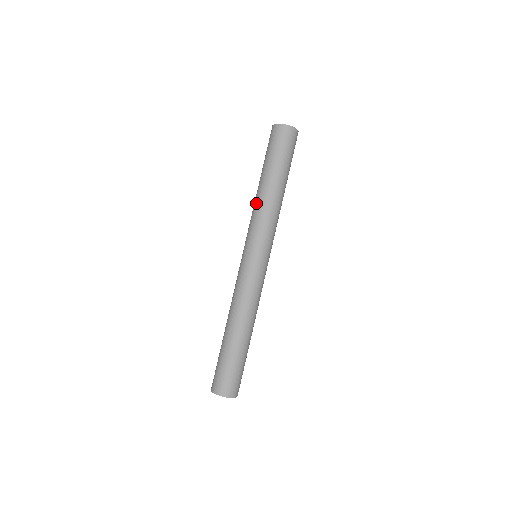
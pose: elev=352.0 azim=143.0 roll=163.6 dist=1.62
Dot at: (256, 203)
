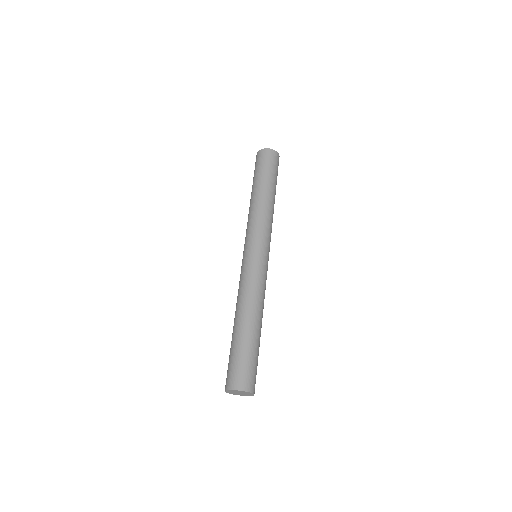
Dot at: (259, 208)
